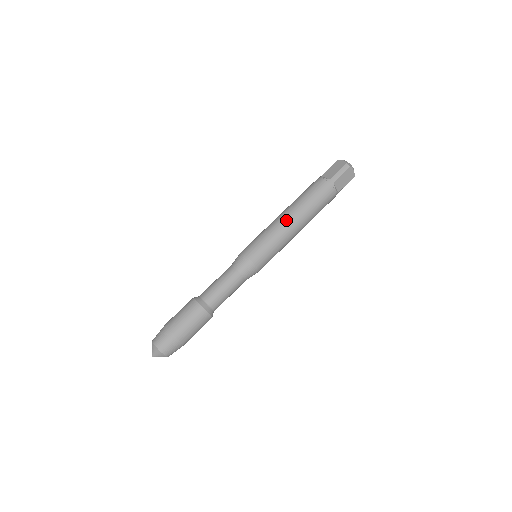
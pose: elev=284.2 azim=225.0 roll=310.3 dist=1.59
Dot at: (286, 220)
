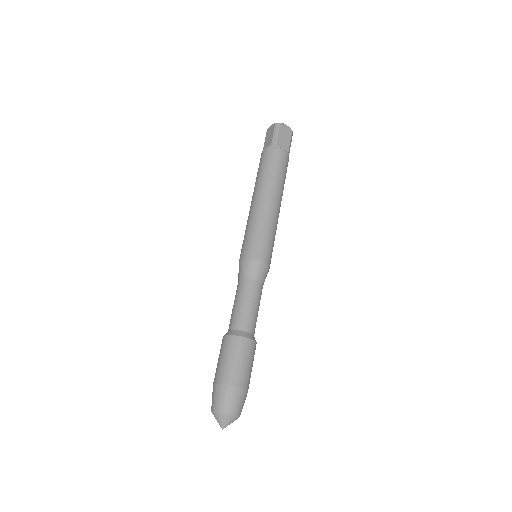
Dot at: (258, 203)
